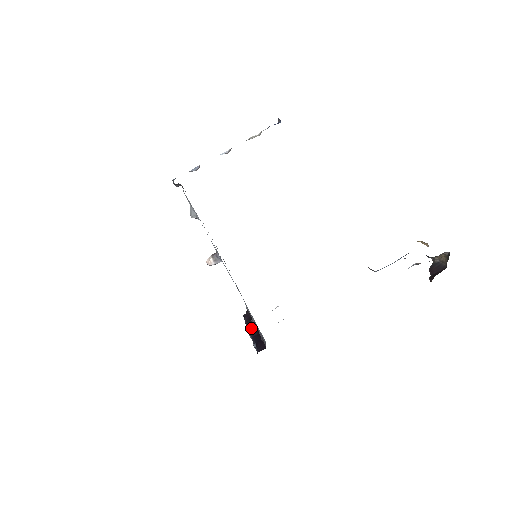
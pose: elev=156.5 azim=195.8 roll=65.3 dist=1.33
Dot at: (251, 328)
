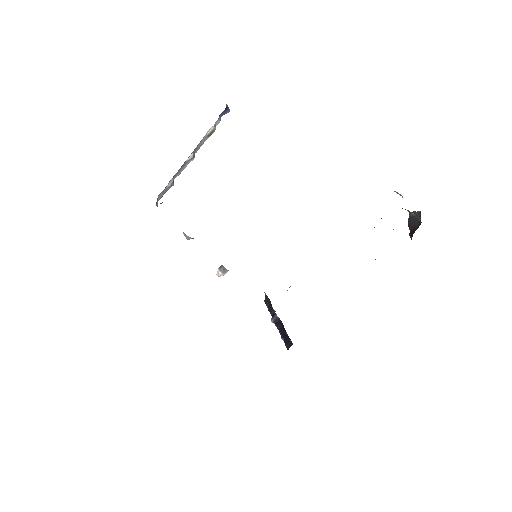
Dot at: (275, 320)
